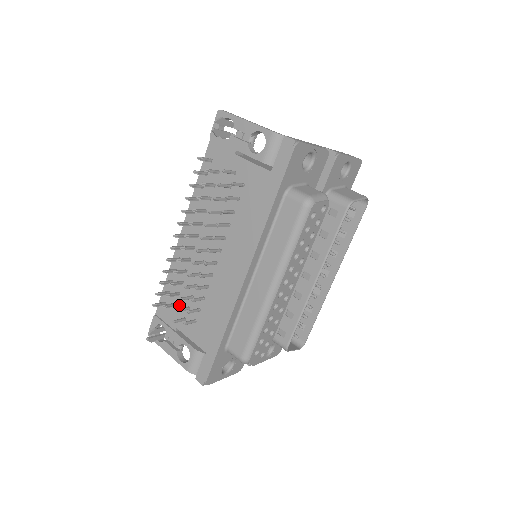
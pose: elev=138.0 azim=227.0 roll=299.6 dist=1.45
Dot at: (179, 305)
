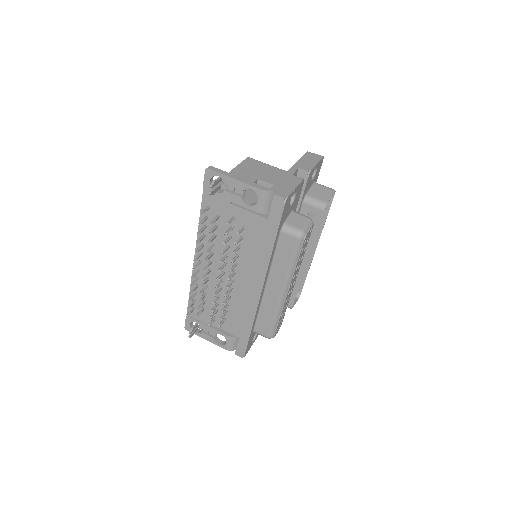
Dot at: (207, 309)
